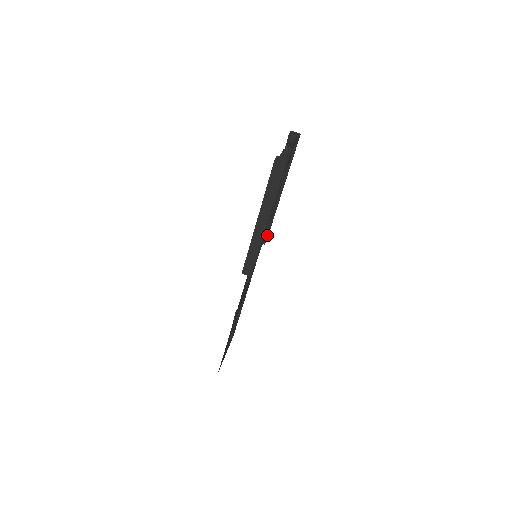
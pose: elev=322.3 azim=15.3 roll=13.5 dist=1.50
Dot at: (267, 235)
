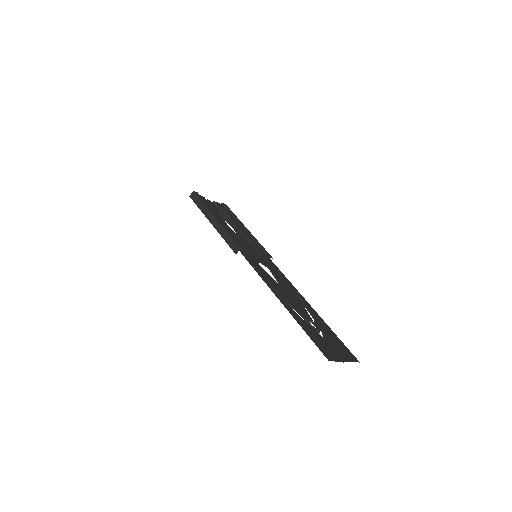
Dot at: (267, 254)
